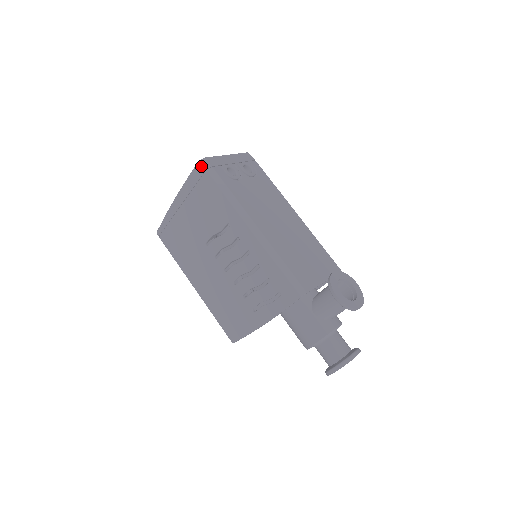
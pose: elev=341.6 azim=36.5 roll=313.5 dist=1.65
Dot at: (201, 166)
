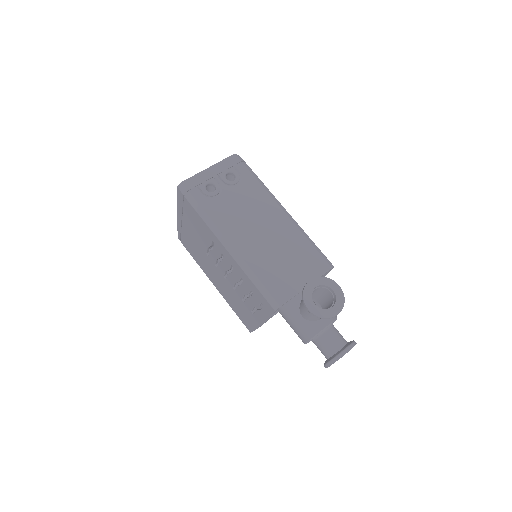
Dot at: (180, 191)
